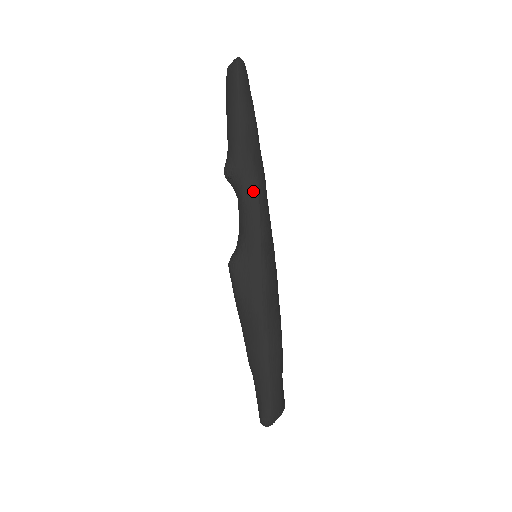
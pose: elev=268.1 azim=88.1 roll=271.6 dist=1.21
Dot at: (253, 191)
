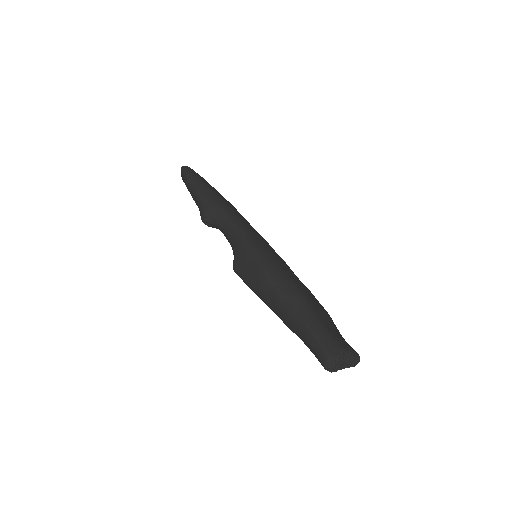
Dot at: (222, 216)
